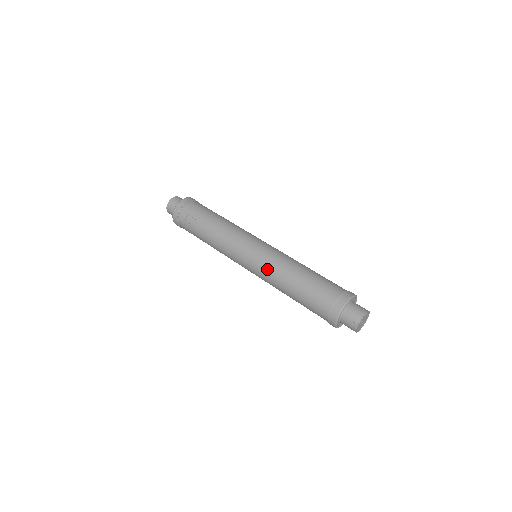
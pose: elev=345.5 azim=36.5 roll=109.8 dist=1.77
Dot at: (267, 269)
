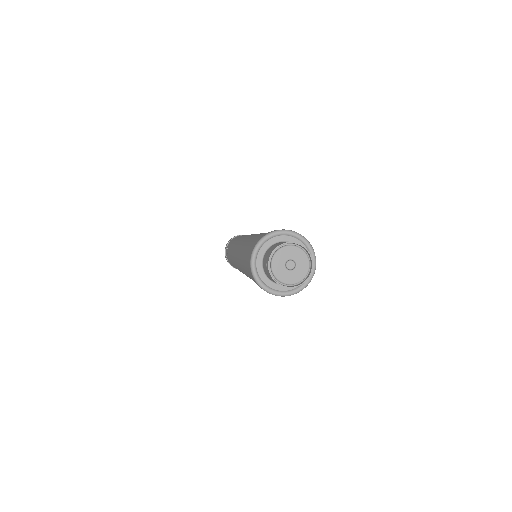
Dot at: (238, 253)
